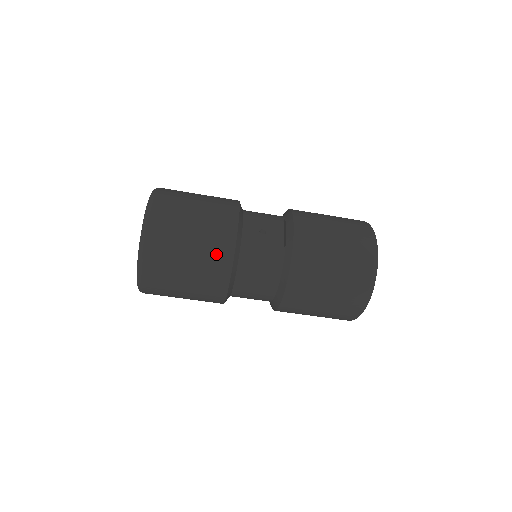
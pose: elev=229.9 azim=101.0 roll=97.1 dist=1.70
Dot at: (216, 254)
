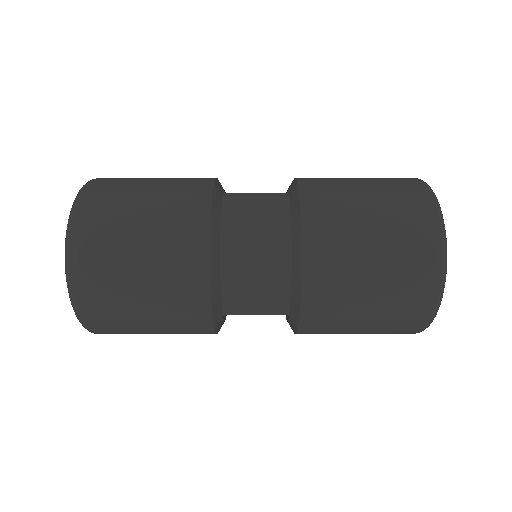
Dot at: (186, 192)
